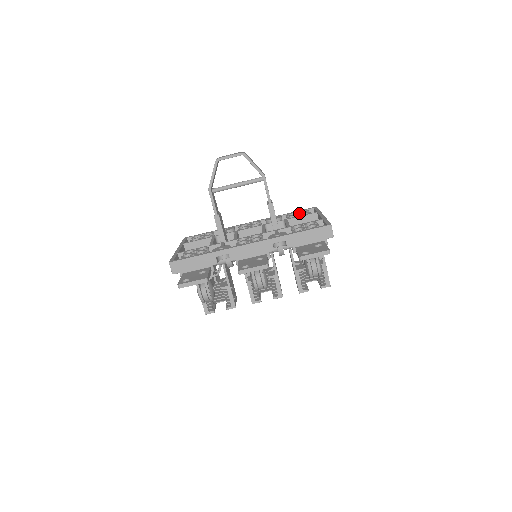
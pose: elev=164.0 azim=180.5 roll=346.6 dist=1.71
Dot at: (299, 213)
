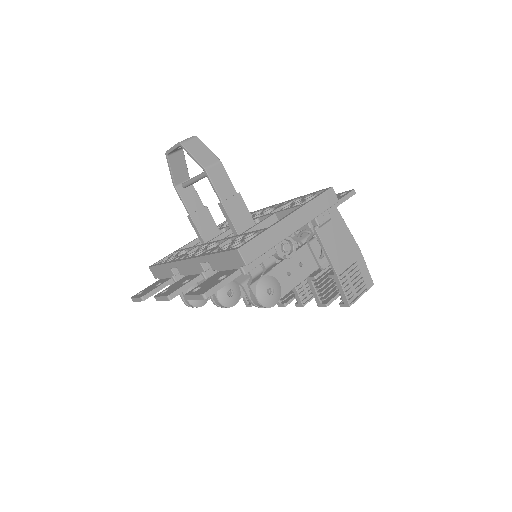
Dot at: (301, 200)
